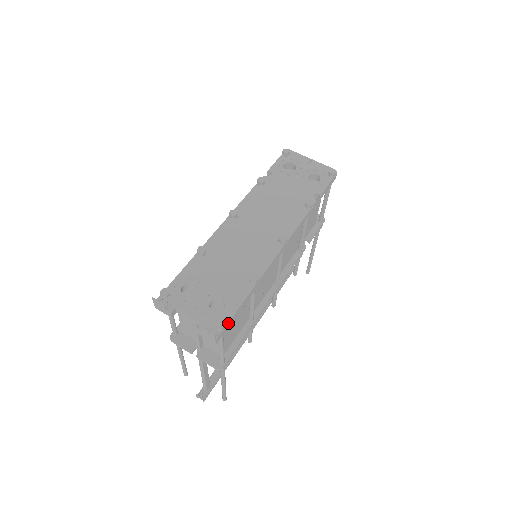
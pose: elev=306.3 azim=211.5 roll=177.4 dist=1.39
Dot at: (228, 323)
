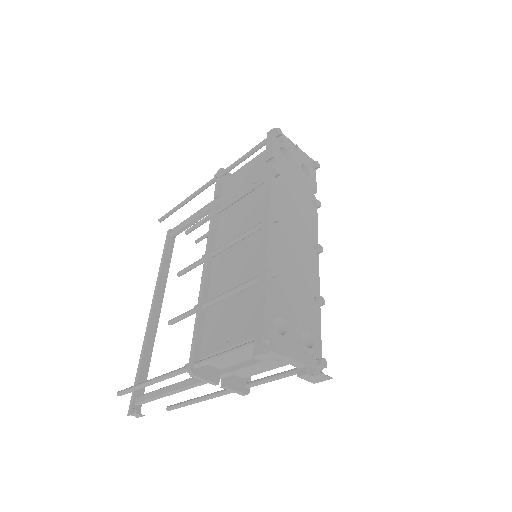
Dot at: (320, 357)
